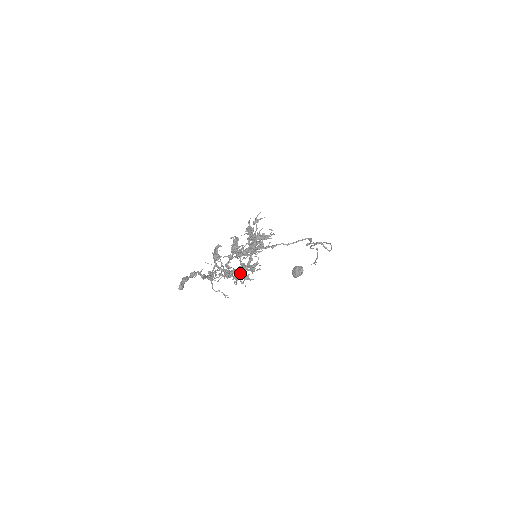
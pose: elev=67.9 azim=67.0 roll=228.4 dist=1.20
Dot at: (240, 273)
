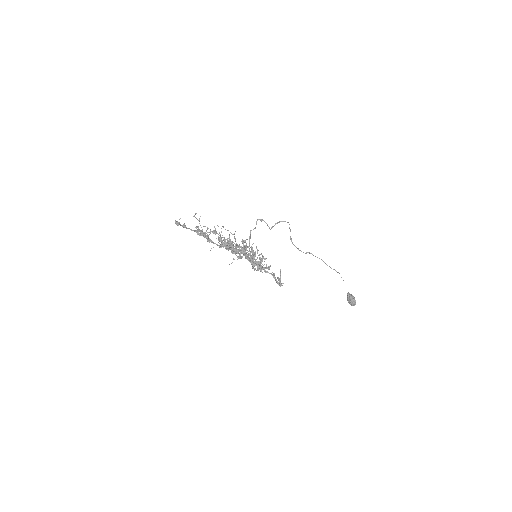
Dot at: (246, 256)
